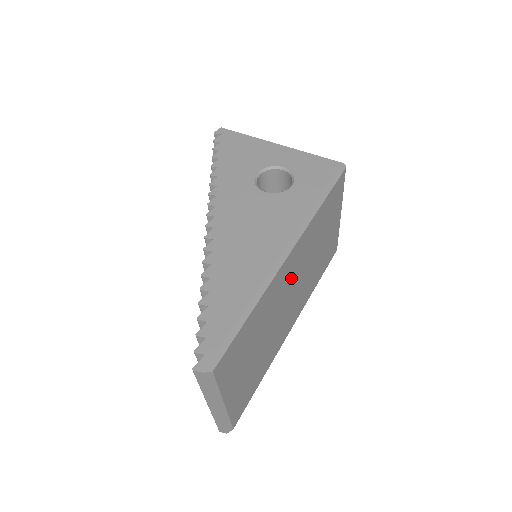
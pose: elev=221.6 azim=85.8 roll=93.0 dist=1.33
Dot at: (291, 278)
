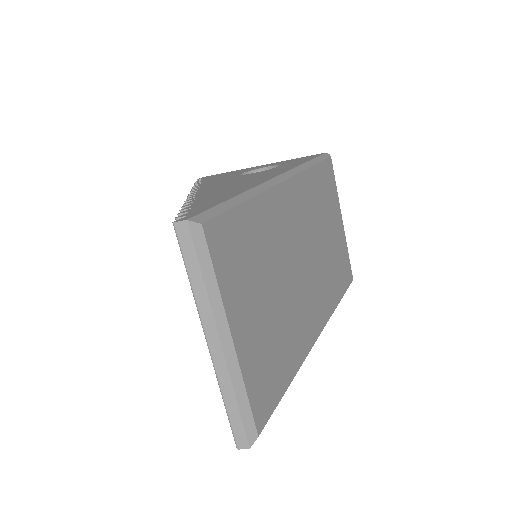
Dot at: (297, 229)
